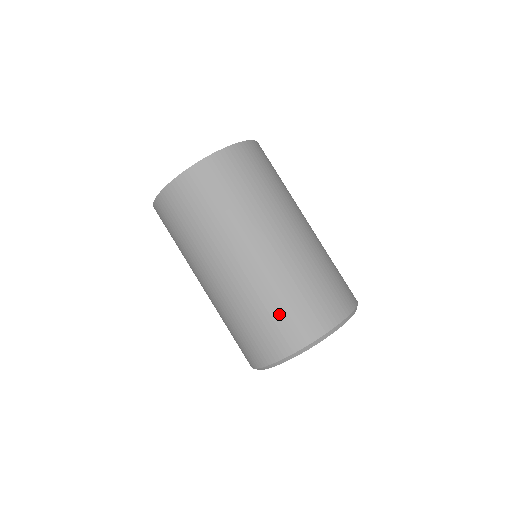
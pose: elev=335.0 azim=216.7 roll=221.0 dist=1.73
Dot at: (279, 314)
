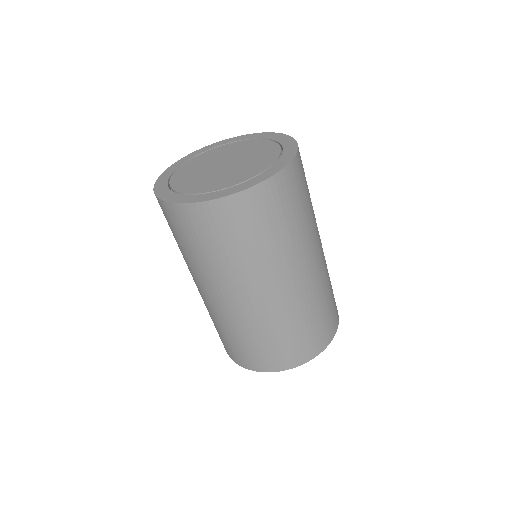
Dot at: (276, 344)
